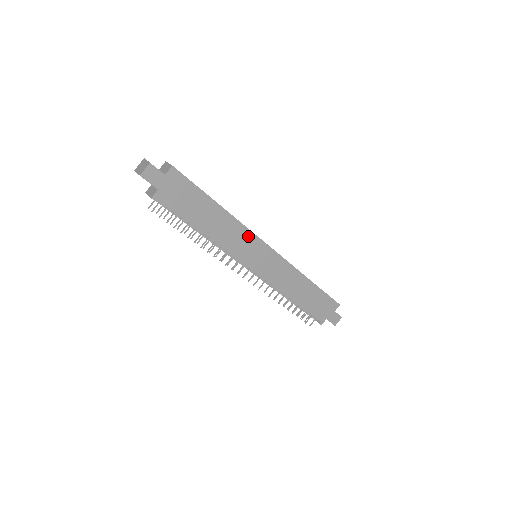
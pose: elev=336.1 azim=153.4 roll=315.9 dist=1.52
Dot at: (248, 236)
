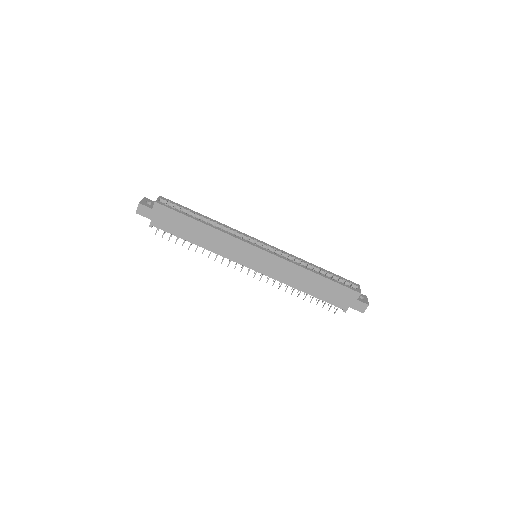
Dot at: (236, 242)
